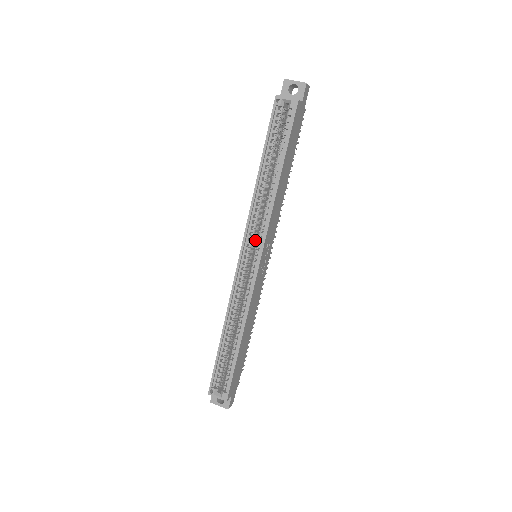
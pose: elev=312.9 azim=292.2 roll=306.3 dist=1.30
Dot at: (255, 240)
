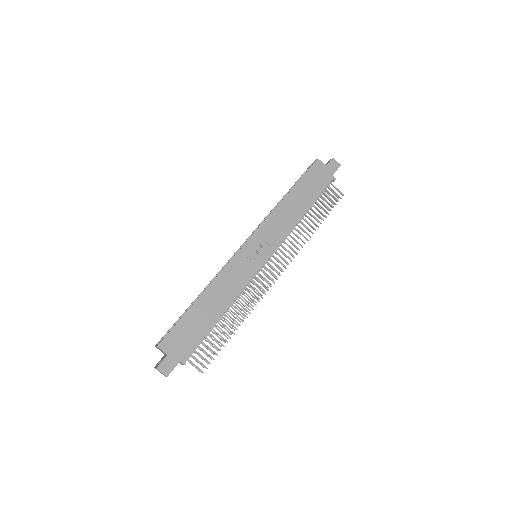
Dot at: occluded
